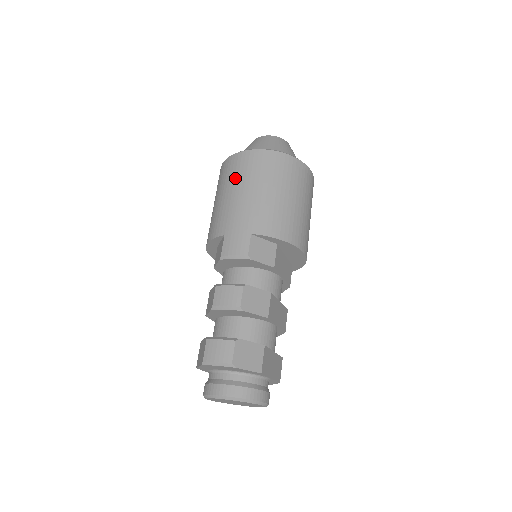
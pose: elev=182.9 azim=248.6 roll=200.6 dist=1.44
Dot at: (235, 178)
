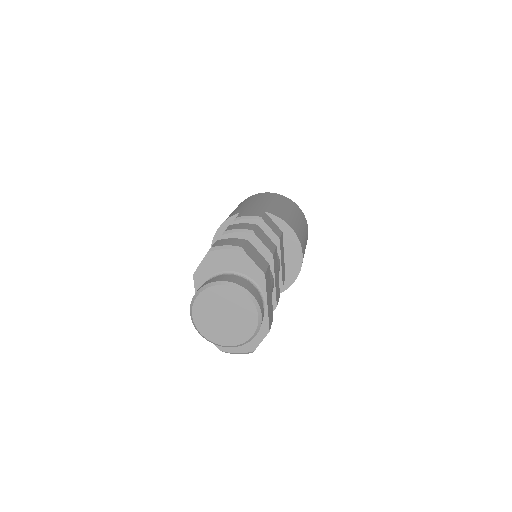
Dot at: (252, 199)
